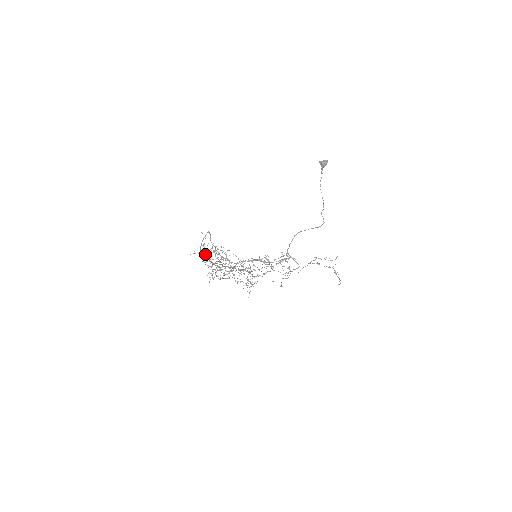
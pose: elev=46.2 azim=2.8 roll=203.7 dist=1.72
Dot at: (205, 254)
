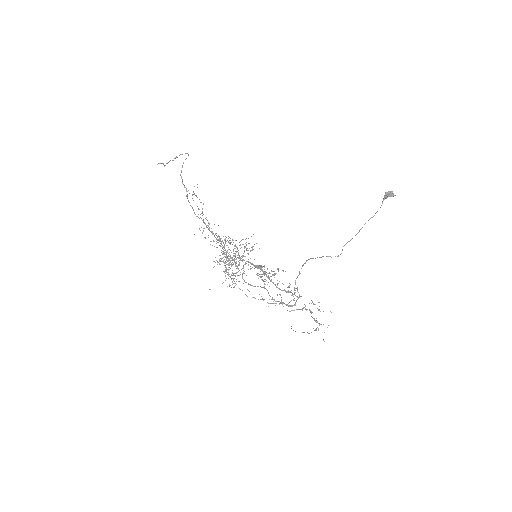
Dot at: occluded
